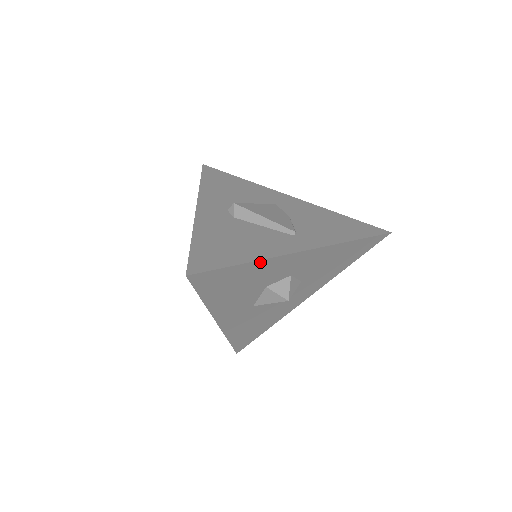
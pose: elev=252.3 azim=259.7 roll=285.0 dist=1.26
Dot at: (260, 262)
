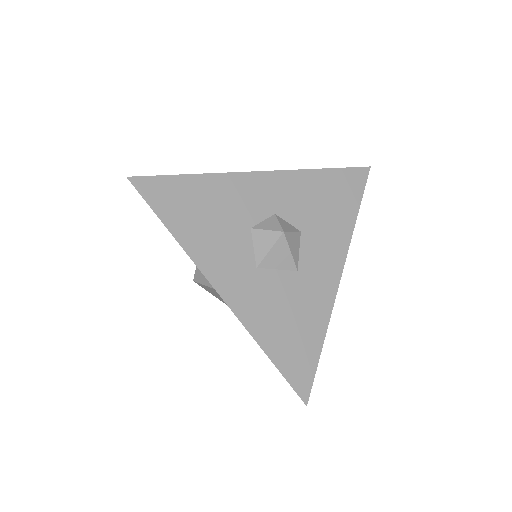
Dot at: (213, 178)
